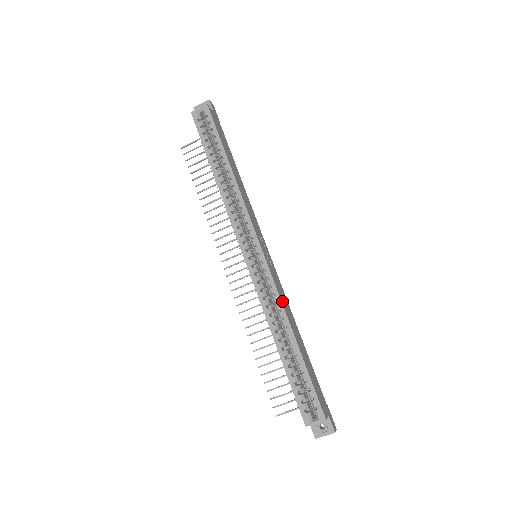
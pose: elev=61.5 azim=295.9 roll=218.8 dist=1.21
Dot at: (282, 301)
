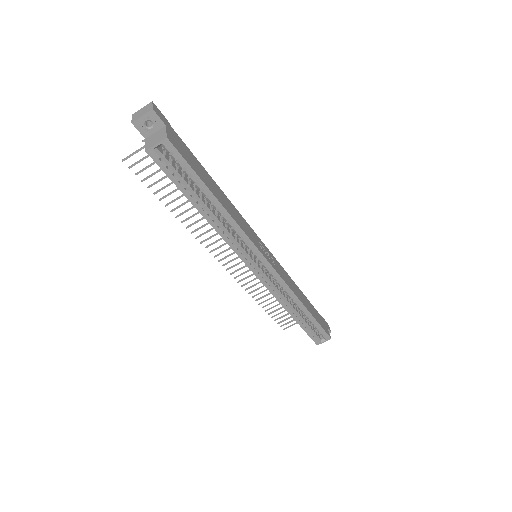
Dot at: (292, 289)
